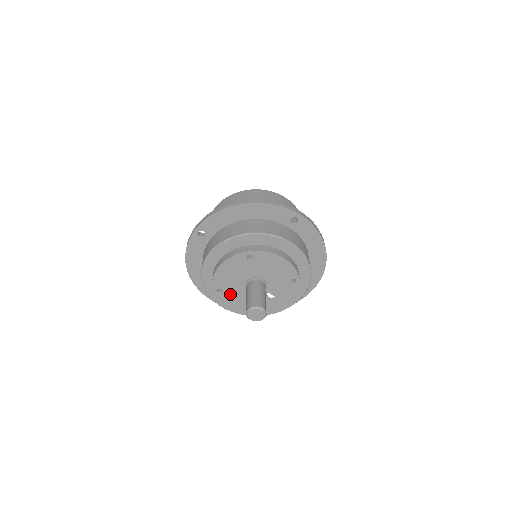
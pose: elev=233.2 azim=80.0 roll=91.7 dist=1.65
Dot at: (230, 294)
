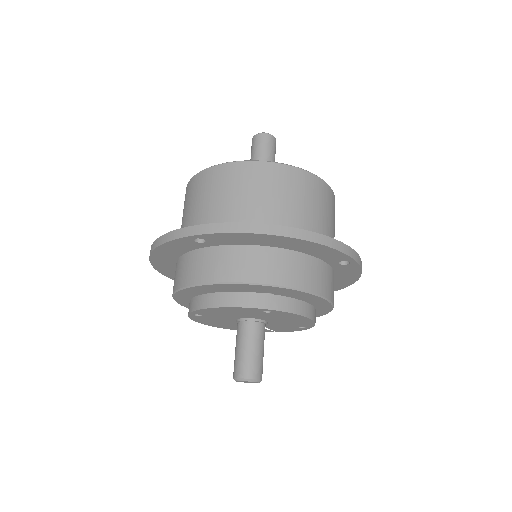
Dot at: (210, 318)
